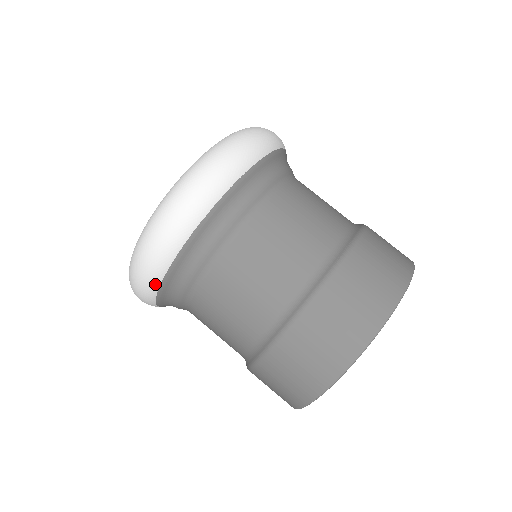
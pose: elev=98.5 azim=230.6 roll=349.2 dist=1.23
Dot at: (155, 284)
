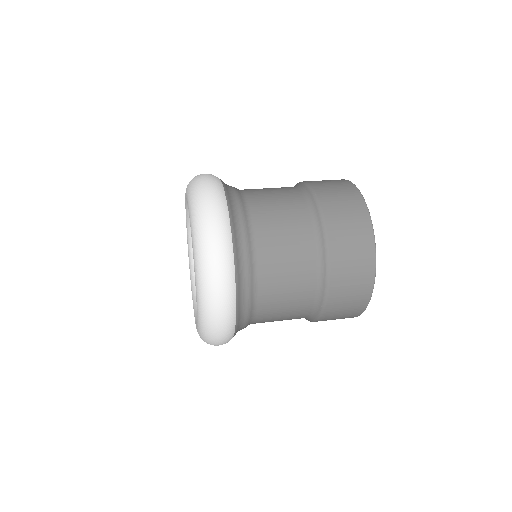
Dot at: (221, 191)
